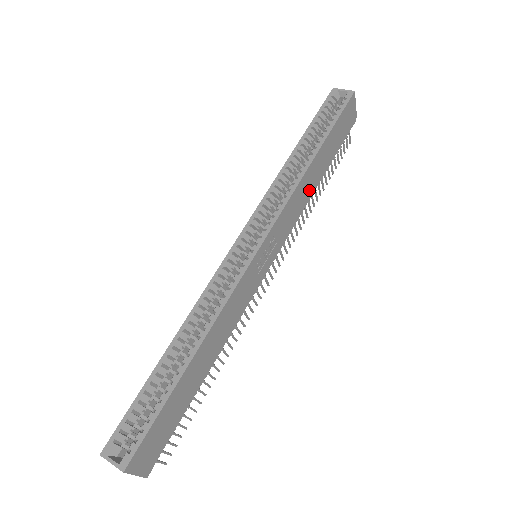
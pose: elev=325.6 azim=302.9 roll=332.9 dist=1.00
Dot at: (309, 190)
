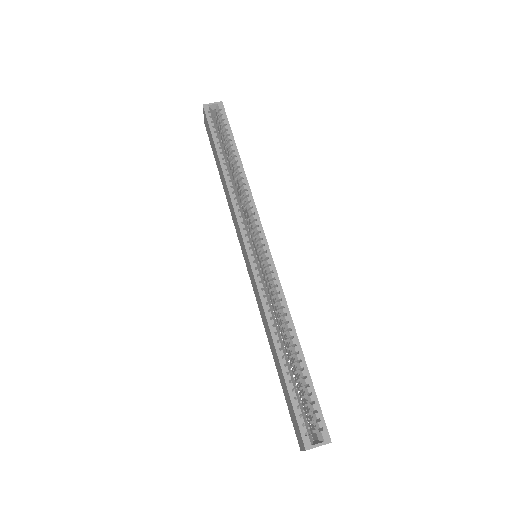
Dot at: occluded
